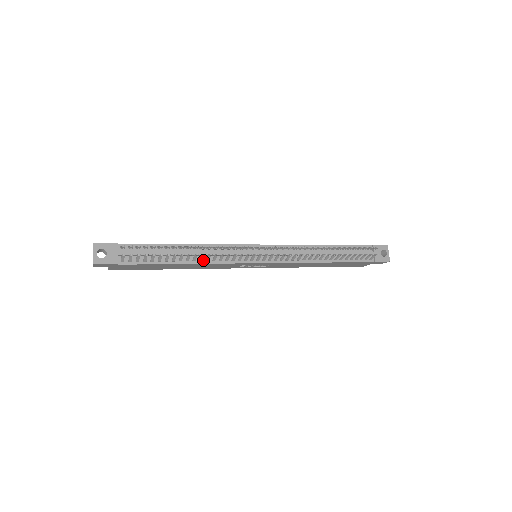
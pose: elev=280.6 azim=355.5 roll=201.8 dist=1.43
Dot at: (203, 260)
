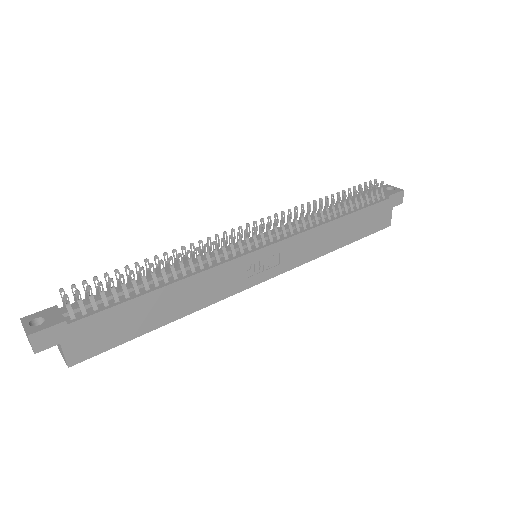
Dot at: (187, 274)
